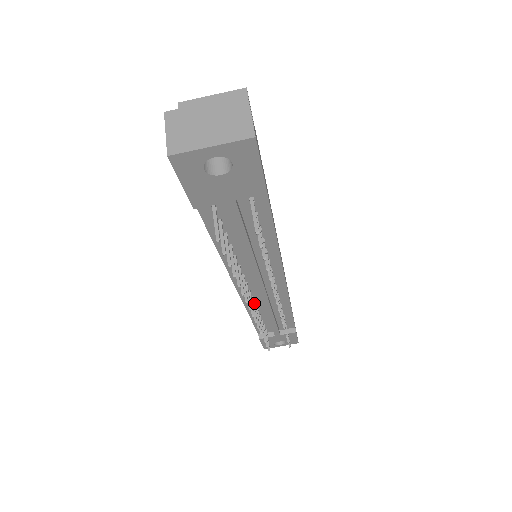
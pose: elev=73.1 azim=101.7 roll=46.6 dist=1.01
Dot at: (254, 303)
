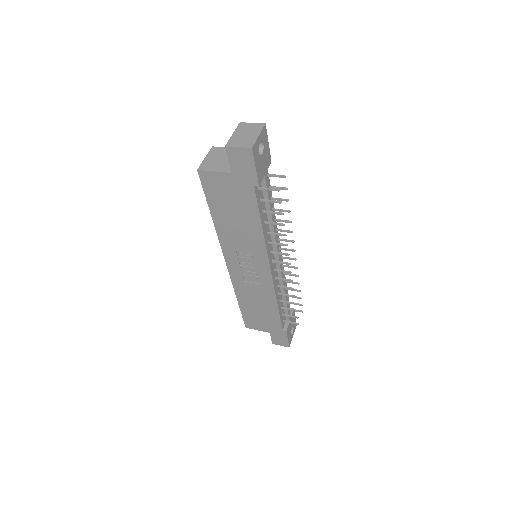
Dot at: (276, 286)
